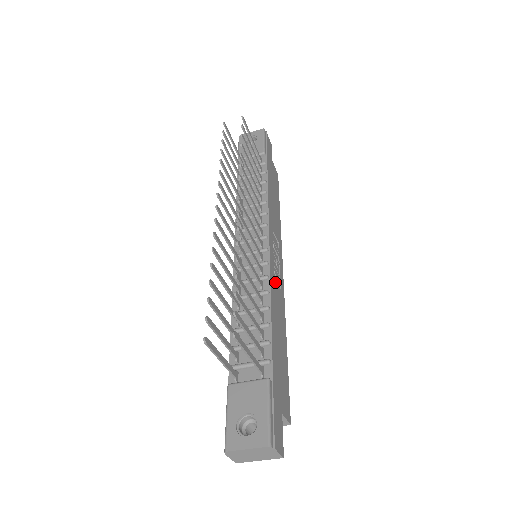
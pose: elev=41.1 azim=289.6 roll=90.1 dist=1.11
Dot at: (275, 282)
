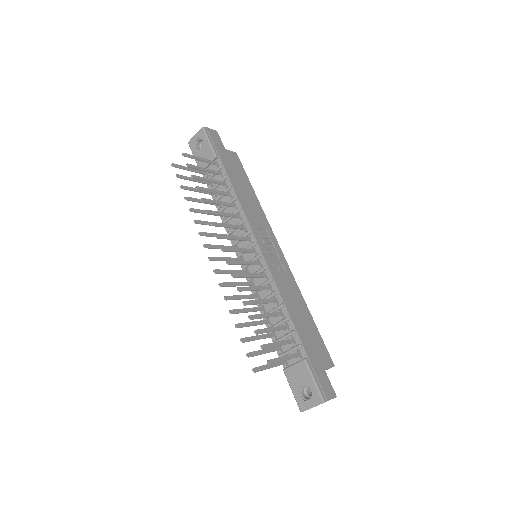
Dot at: (279, 274)
